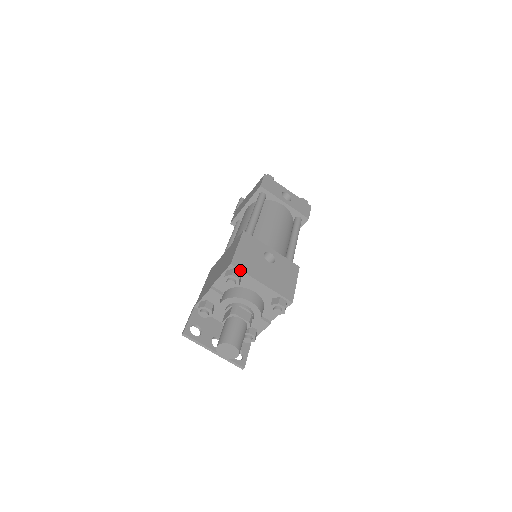
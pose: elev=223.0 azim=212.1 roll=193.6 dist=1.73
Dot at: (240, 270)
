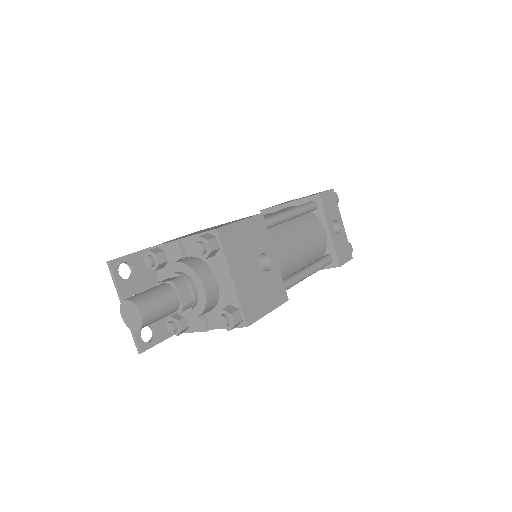
Dot at: (221, 244)
